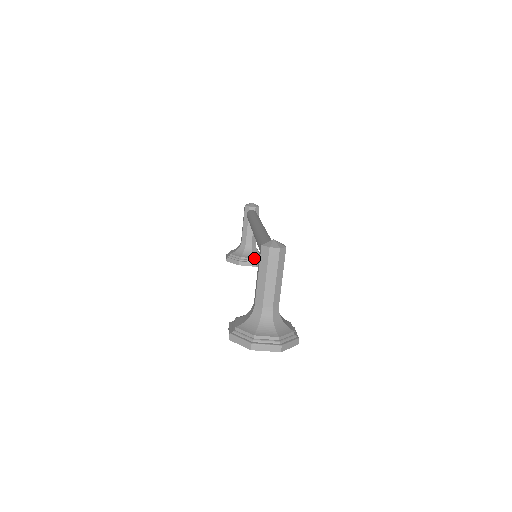
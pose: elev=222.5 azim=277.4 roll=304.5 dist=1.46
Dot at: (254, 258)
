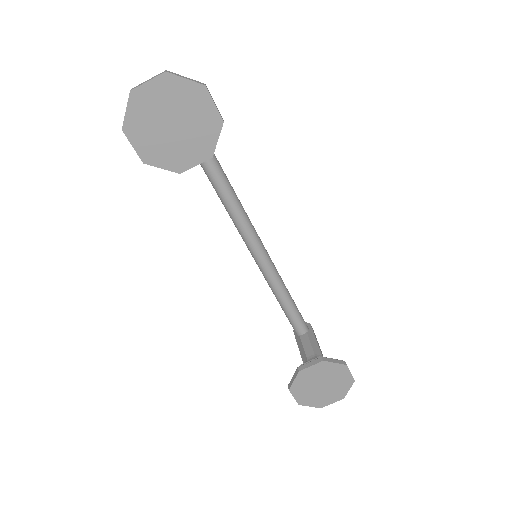
Dot at: (318, 357)
